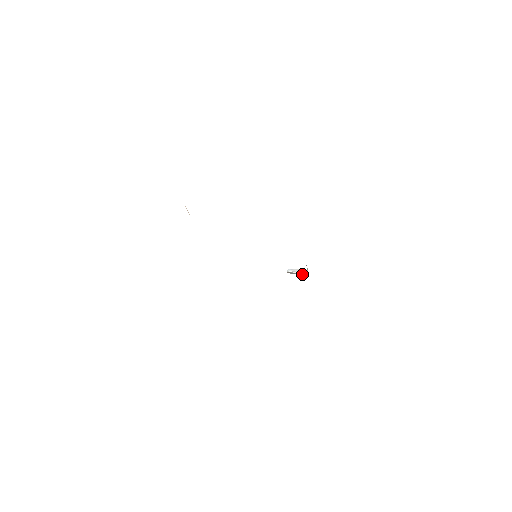
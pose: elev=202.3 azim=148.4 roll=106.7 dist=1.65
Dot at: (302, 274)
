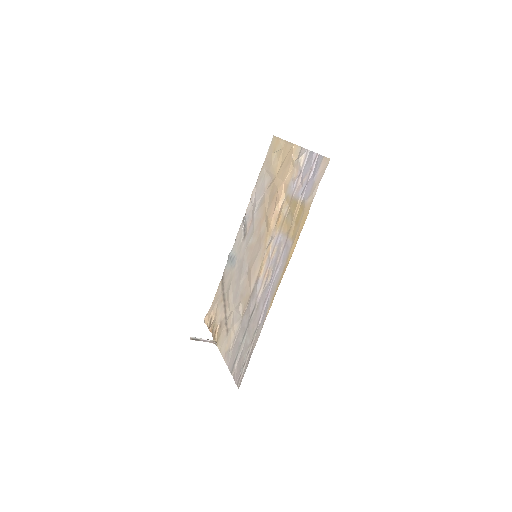
Dot at: (209, 341)
